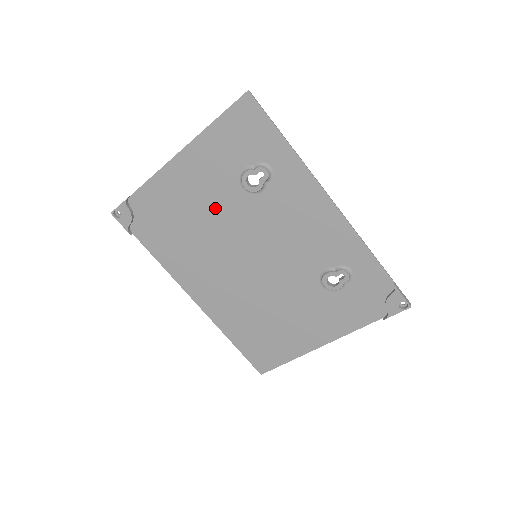
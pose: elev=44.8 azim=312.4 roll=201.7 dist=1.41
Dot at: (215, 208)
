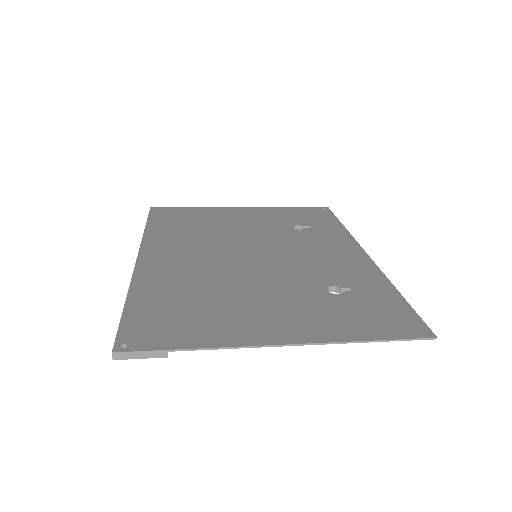
Dot at: (267, 294)
